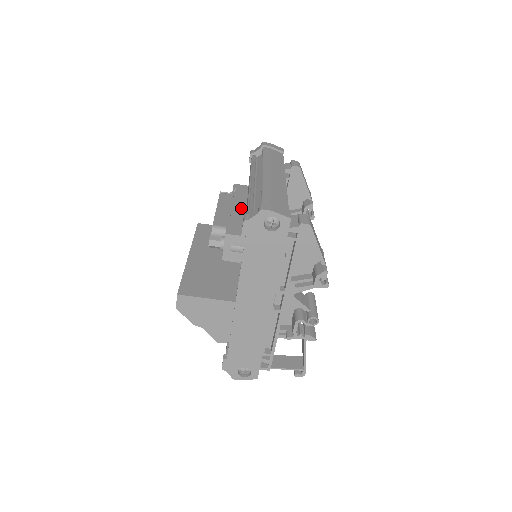
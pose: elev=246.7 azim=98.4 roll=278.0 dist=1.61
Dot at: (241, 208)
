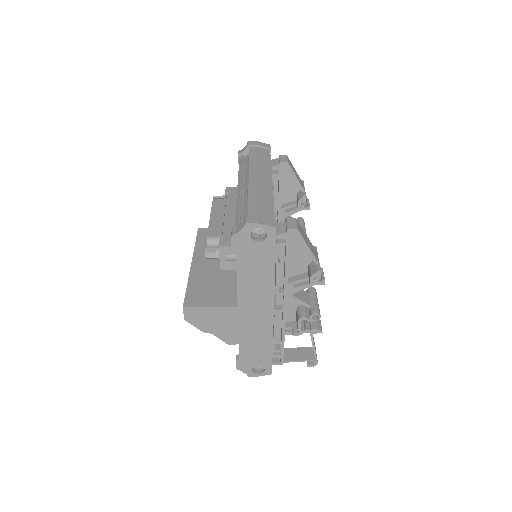
Dot at: (233, 214)
